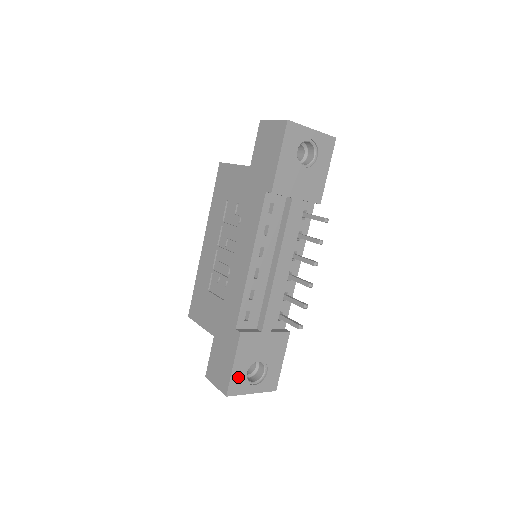
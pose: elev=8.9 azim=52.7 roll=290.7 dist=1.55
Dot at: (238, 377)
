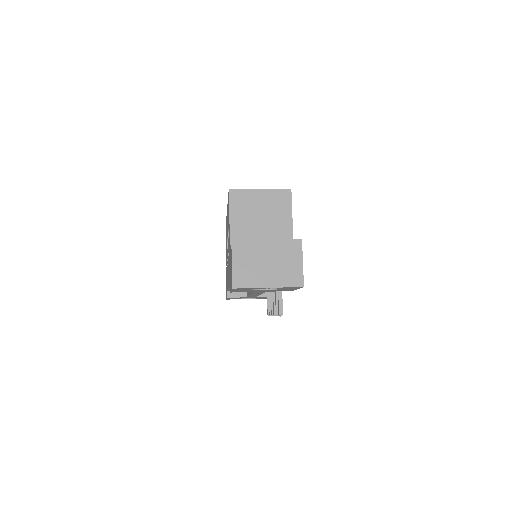
Dot at: occluded
